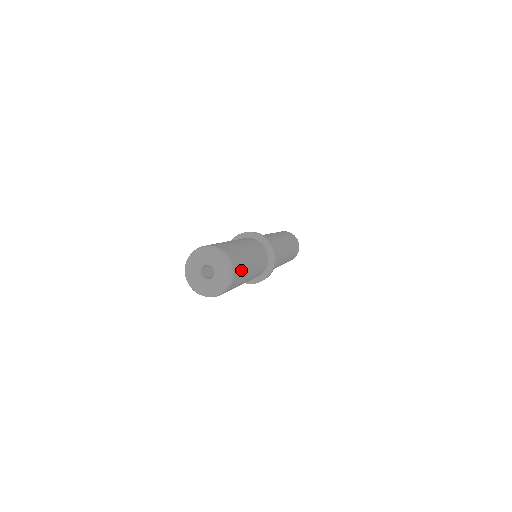
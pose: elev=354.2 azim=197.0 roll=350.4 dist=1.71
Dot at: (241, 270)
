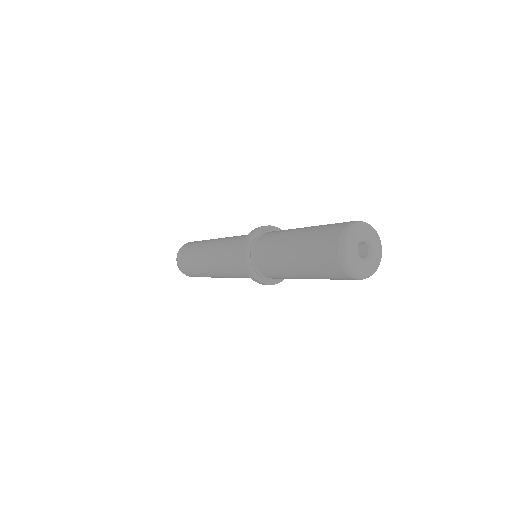
Dot at: occluded
